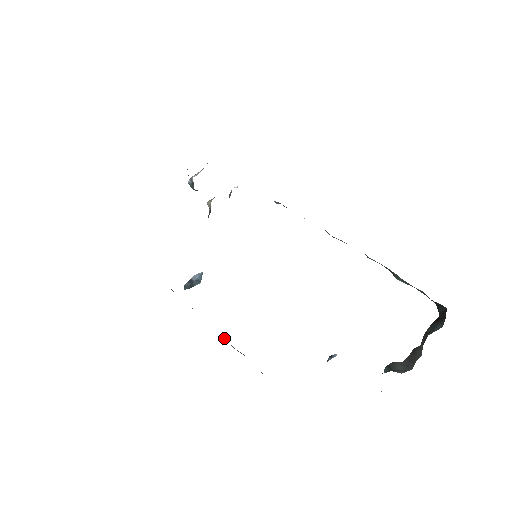
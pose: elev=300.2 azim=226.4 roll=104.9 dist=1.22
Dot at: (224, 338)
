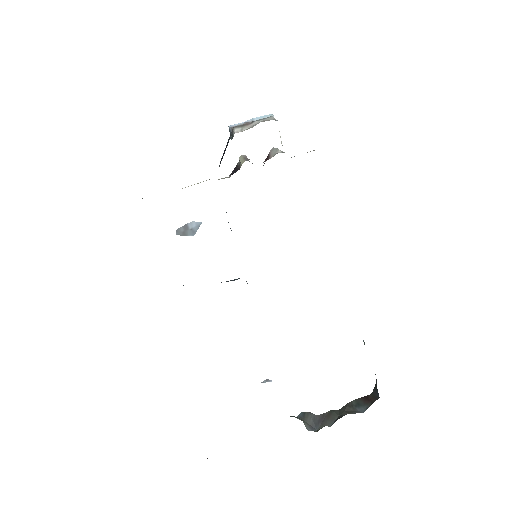
Dot at: occluded
